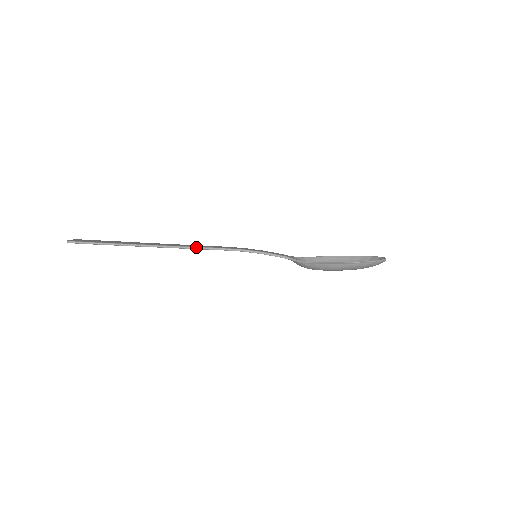
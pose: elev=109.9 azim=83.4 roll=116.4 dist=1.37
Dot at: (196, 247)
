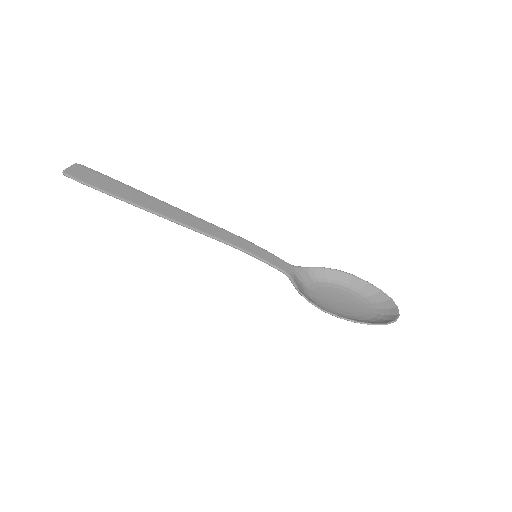
Dot at: (192, 228)
